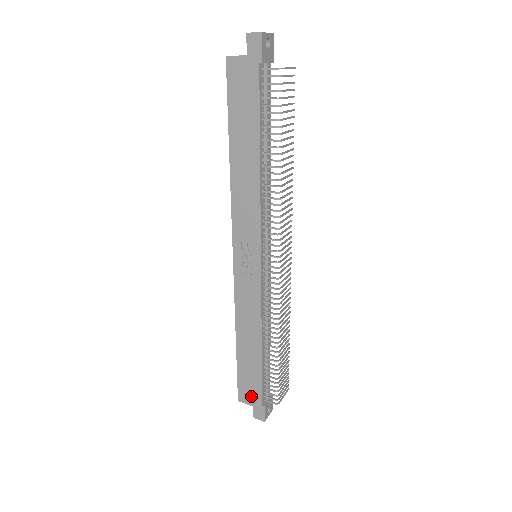
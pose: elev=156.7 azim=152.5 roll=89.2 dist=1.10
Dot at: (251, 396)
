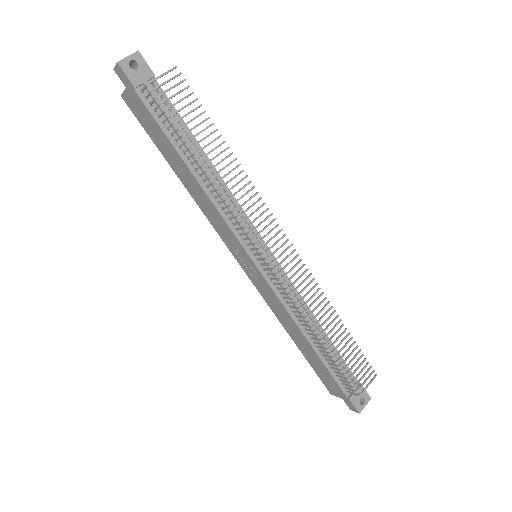
Dot at: (334, 389)
